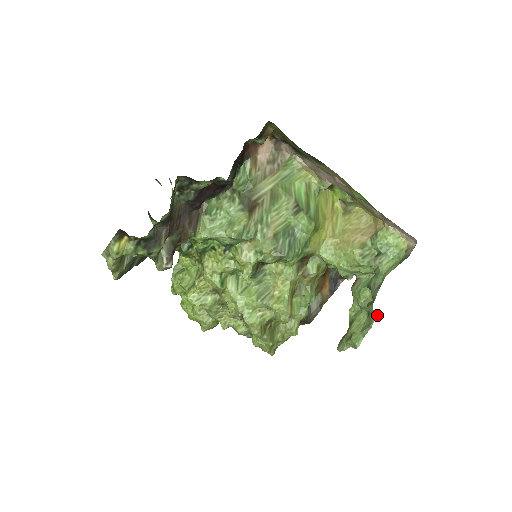
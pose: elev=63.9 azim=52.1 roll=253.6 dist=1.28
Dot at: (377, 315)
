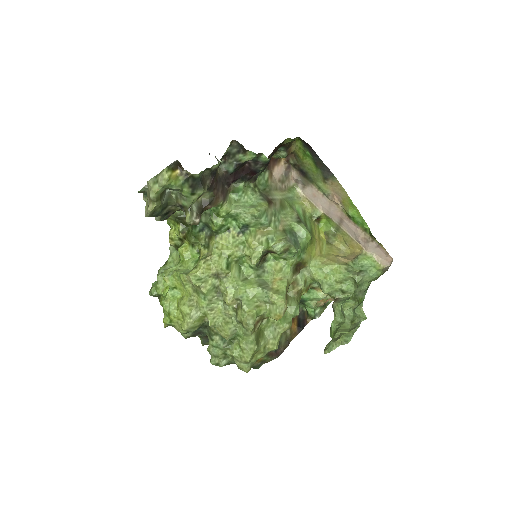
Dot at: occluded
